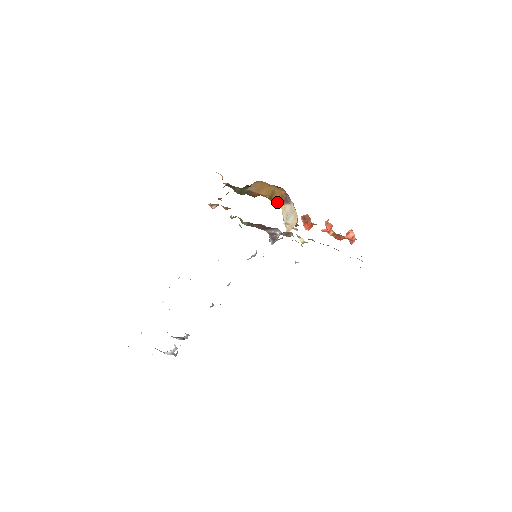
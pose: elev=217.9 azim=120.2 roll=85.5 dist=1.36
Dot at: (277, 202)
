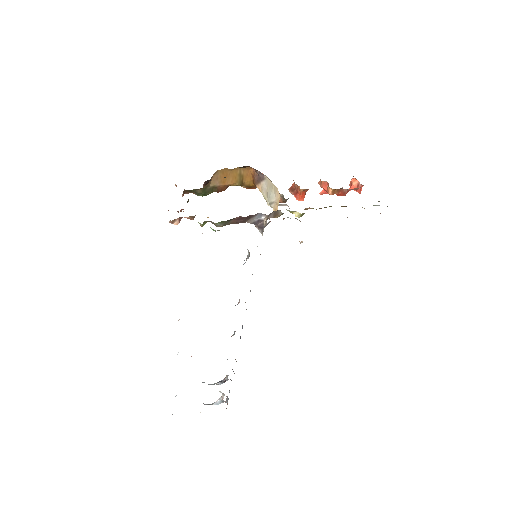
Dot at: (251, 185)
